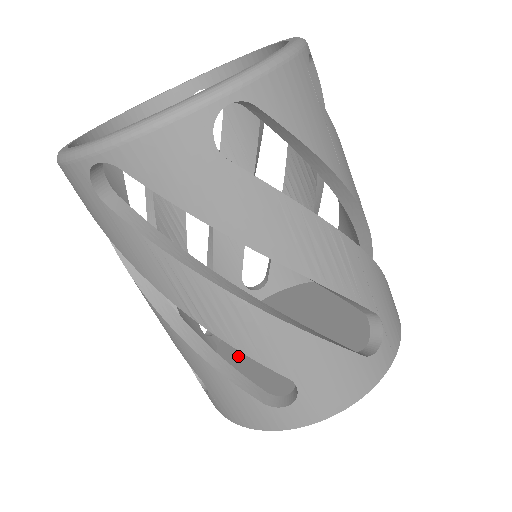
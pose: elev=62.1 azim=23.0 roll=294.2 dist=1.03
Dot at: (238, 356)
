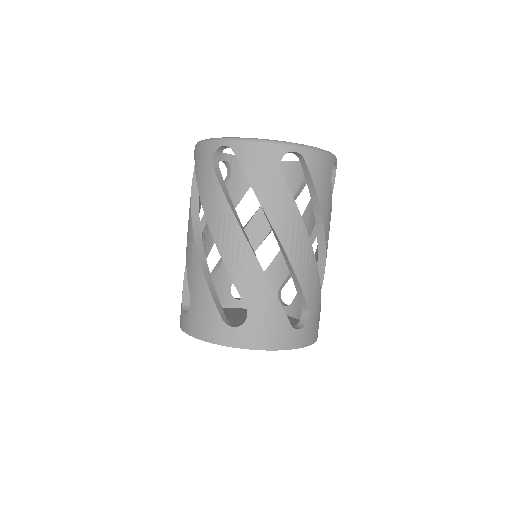
Dot at: (228, 312)
